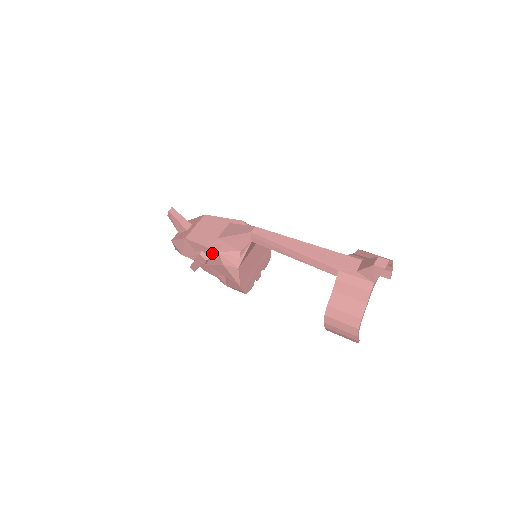
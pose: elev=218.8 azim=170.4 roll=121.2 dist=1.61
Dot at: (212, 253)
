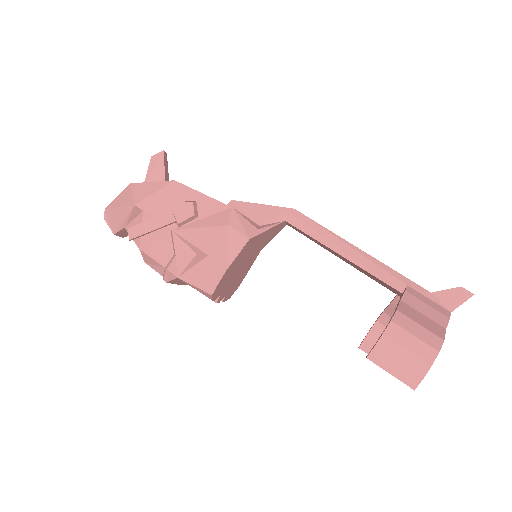
Dot at: (214, 209)
